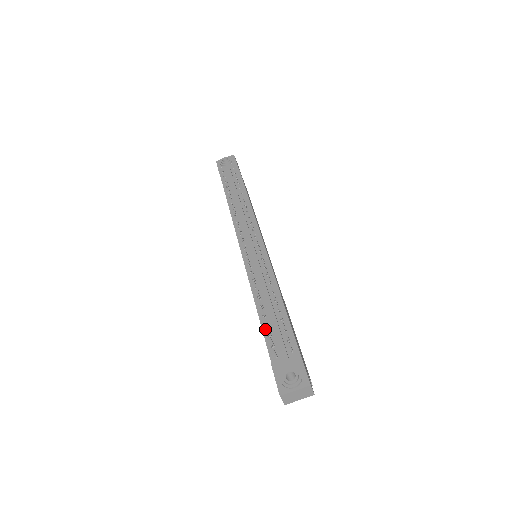
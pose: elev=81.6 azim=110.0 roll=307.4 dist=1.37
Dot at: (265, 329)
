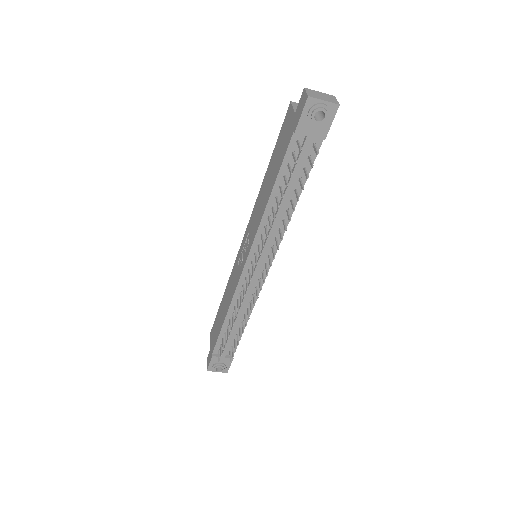
Dot at: (222, 334)
